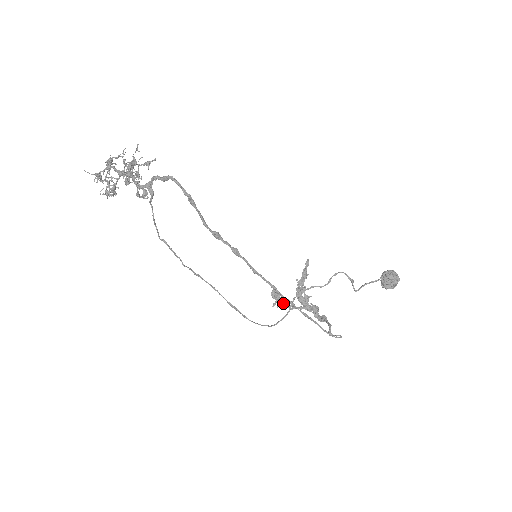
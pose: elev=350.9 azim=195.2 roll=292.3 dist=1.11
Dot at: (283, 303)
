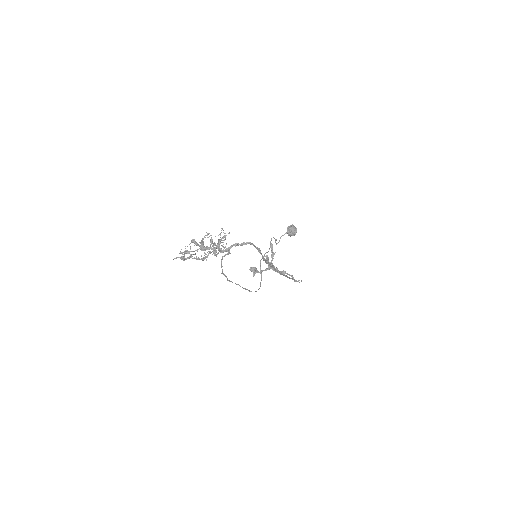
Dot at: (256, 272)
